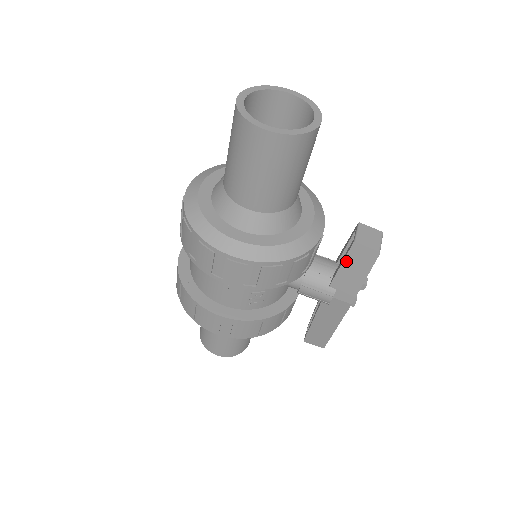
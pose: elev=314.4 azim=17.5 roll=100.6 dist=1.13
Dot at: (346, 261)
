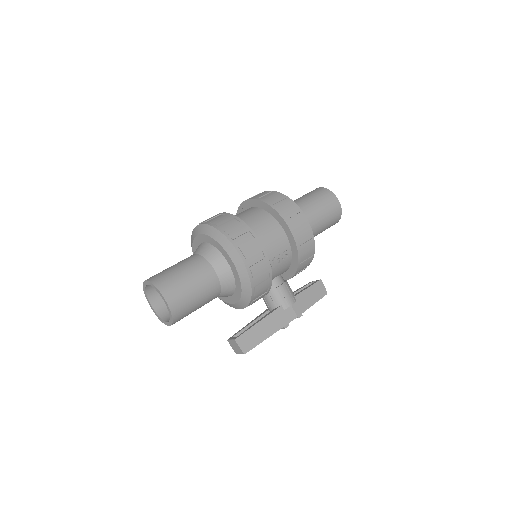
Dot at: (312, 287)
